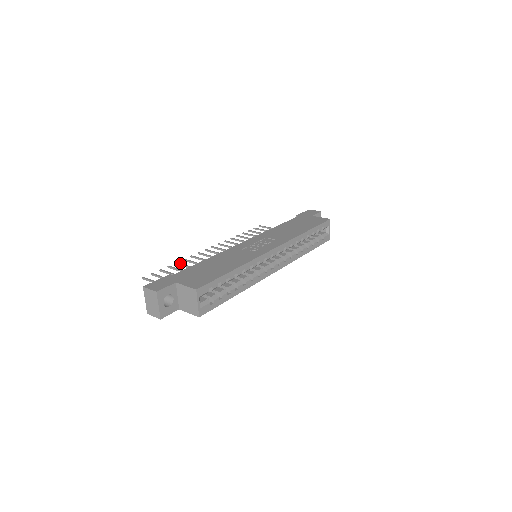
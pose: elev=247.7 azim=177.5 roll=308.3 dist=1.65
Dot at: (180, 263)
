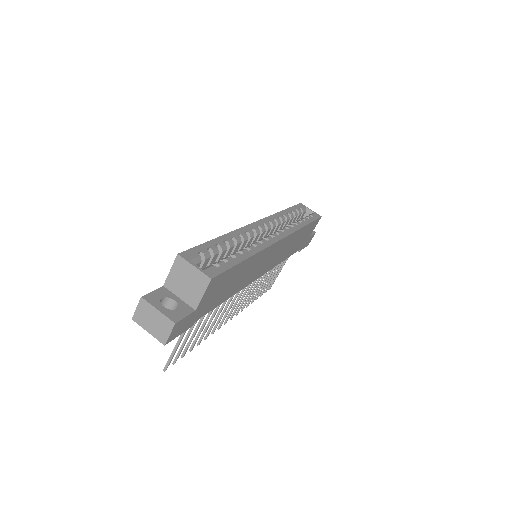
Dot at: (200, 338)
